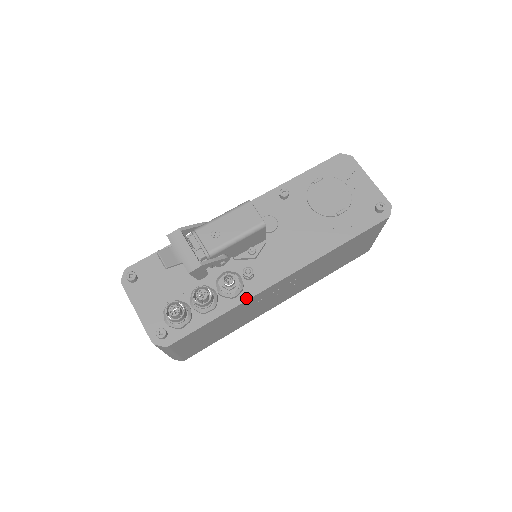
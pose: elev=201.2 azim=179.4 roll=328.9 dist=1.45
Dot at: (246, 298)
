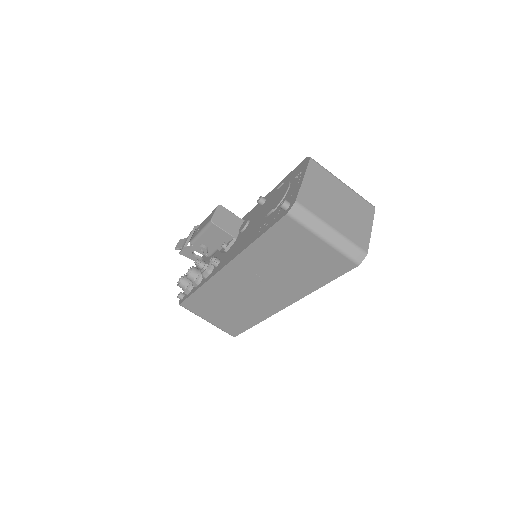
Dot at: (207, 280)
